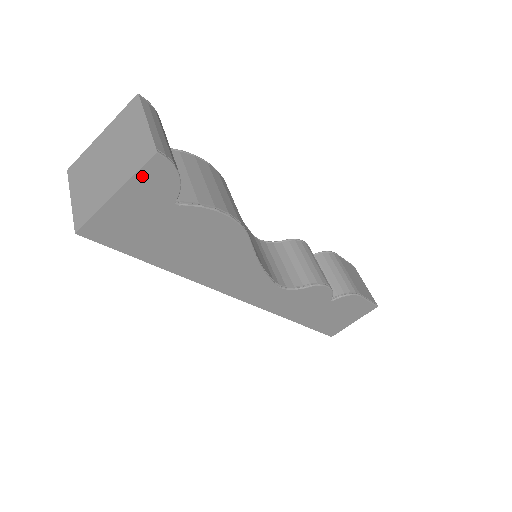
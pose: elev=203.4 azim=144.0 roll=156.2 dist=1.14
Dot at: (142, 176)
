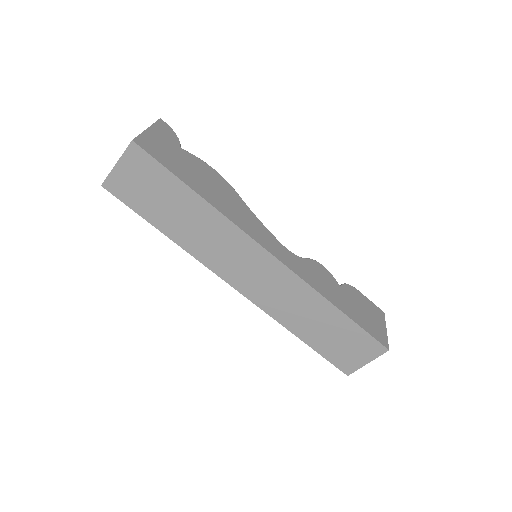
Dot at: (158, 126)
